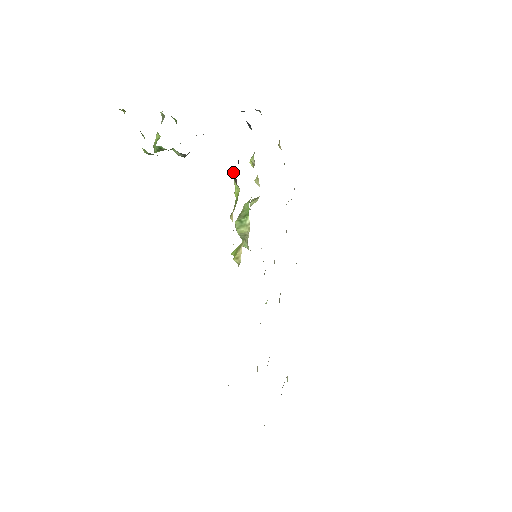
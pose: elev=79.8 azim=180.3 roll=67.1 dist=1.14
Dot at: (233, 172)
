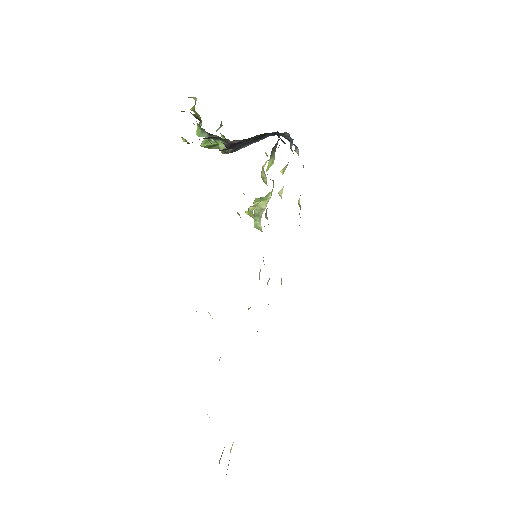
Dot at: occluded
